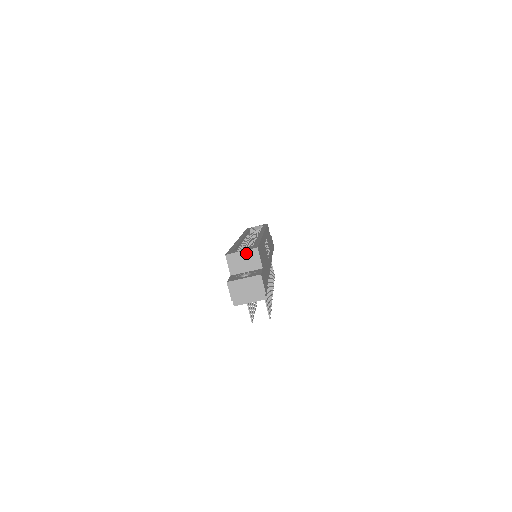
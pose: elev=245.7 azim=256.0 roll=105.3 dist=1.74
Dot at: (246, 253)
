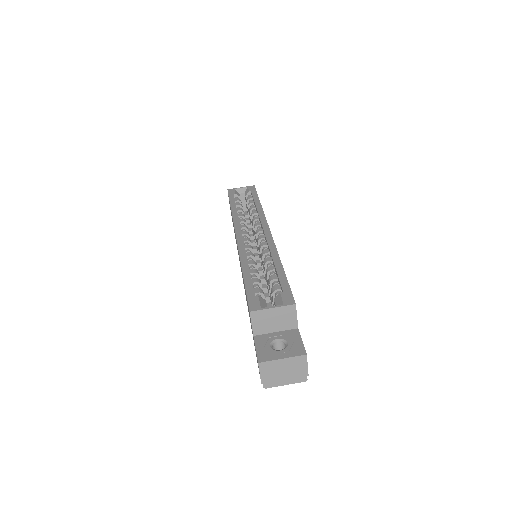
Dot at: (279, 310)
